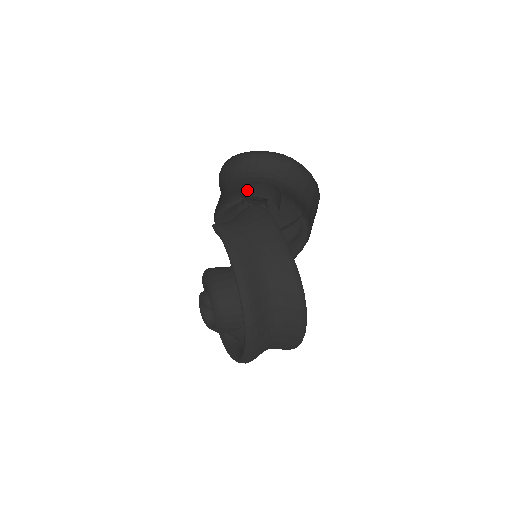
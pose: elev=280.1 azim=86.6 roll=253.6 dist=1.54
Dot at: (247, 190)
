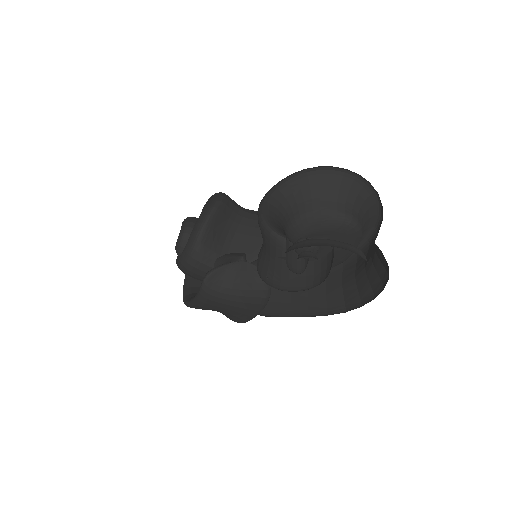
Dot at: occluded
